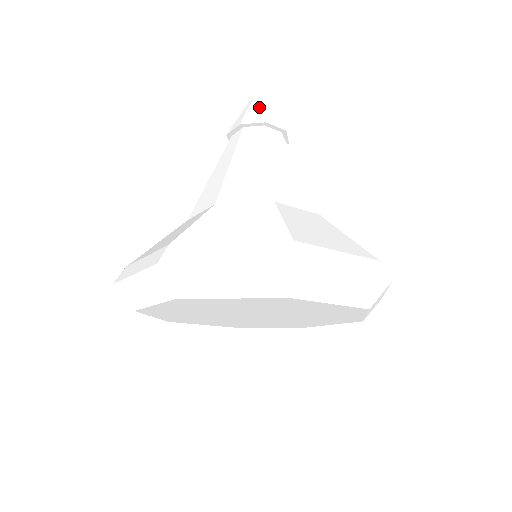
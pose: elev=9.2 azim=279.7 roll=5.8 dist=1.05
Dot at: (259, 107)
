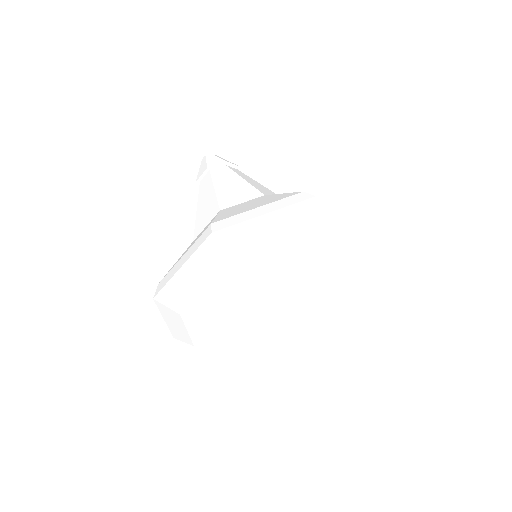
Dot at: (224, 159)
